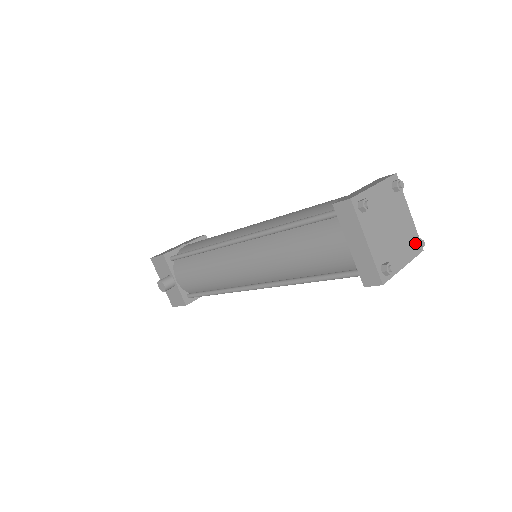
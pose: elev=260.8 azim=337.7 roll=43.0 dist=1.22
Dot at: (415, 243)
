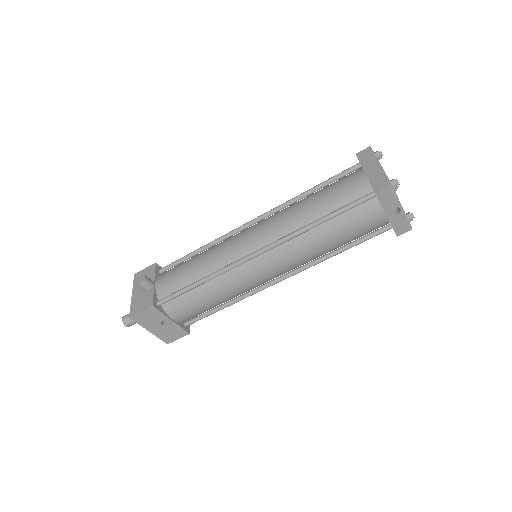
Dot at: (408, 213)
